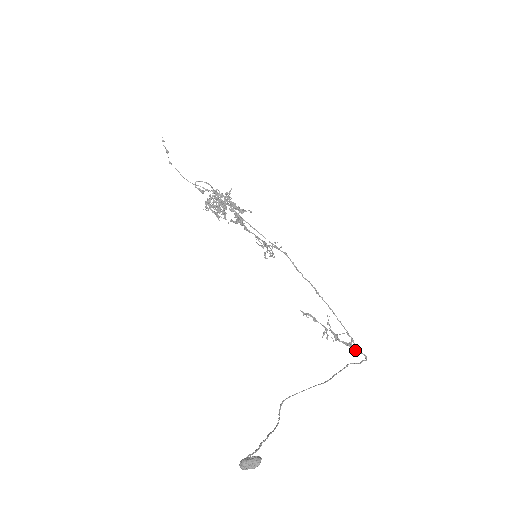
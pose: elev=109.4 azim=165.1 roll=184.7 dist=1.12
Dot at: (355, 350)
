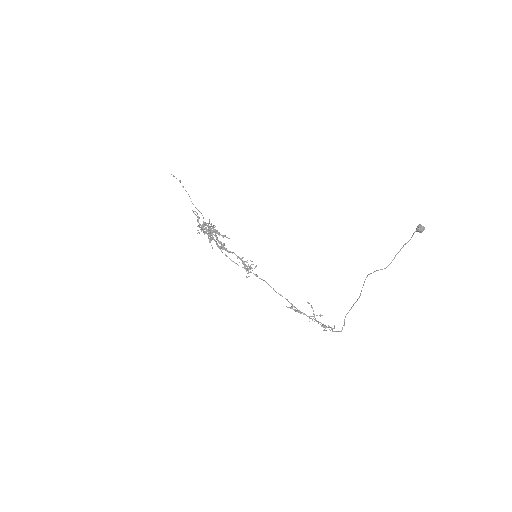
Dot at: (331, 327)
